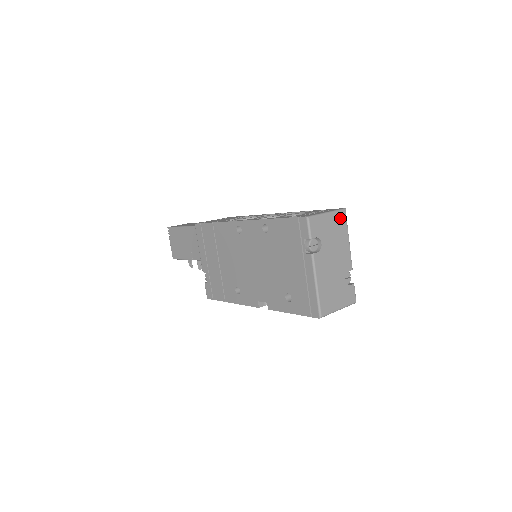
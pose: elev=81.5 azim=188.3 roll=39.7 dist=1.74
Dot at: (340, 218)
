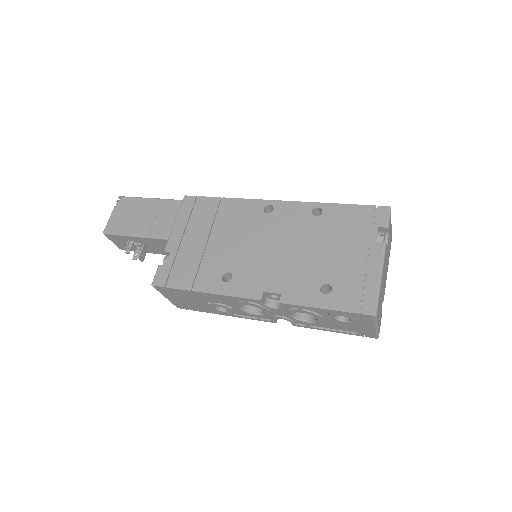
Dot at: (390, 241)
